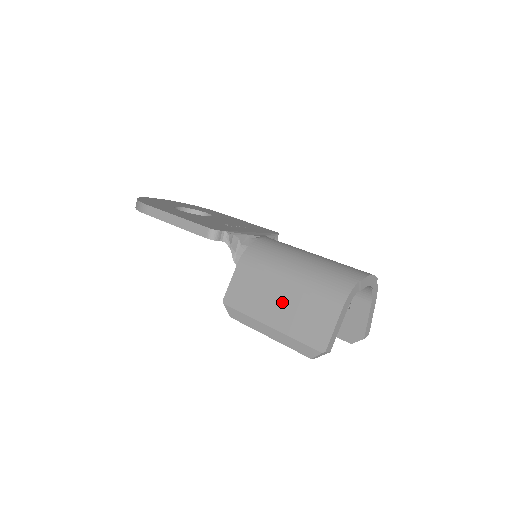
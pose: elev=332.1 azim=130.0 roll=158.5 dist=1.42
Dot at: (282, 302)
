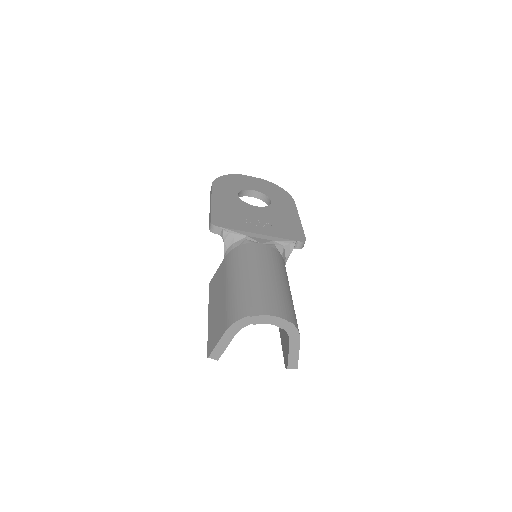
Dot at: (218, 304)
